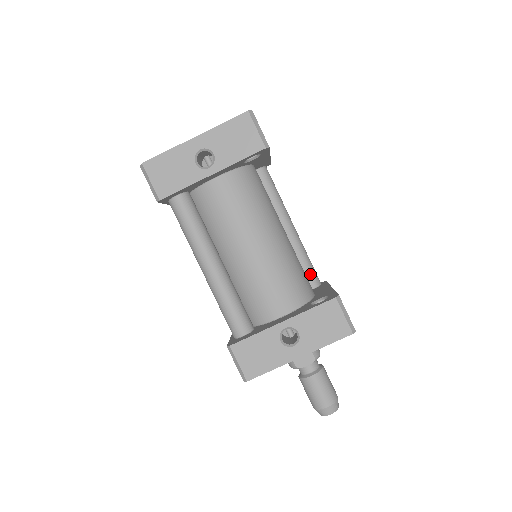
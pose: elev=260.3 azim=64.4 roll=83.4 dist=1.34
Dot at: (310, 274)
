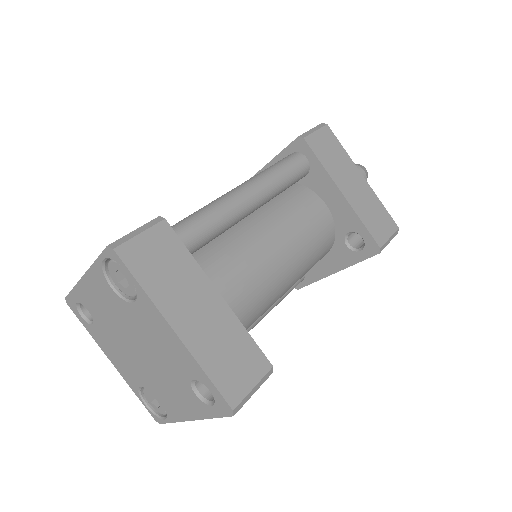
Dot at: (298, 180)
